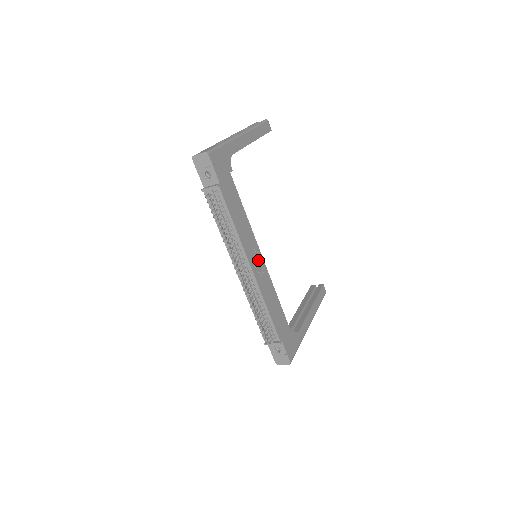
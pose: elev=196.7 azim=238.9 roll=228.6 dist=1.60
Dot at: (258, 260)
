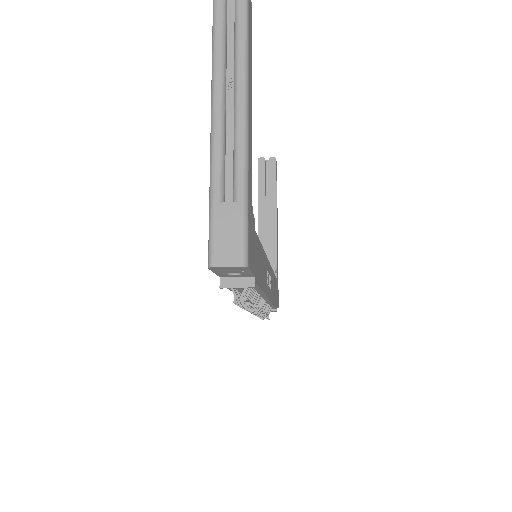
Dot at: (268, 274)
